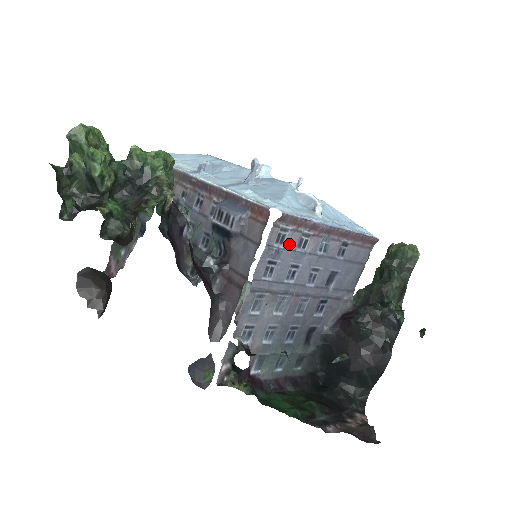
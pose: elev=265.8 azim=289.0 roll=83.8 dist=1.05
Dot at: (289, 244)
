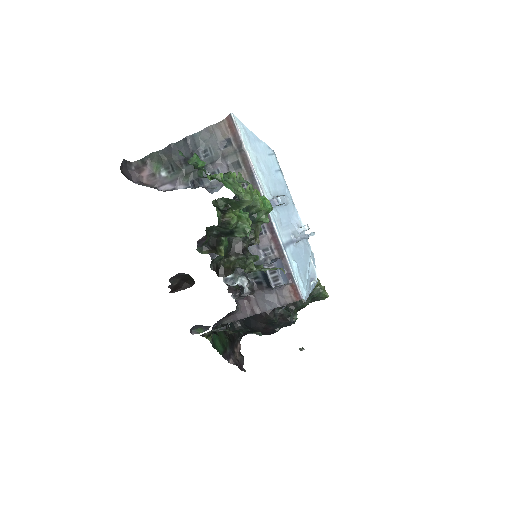
Dot at: occluded
